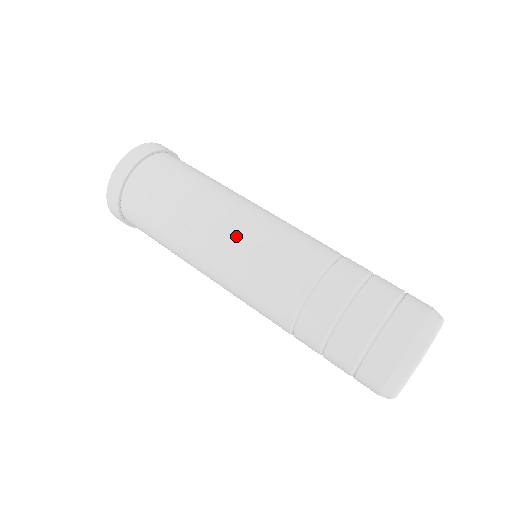
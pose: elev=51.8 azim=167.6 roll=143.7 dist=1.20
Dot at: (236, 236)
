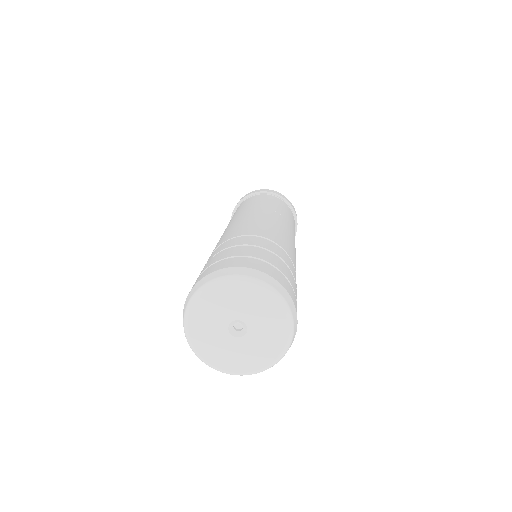
Dot at: (232, 223)
